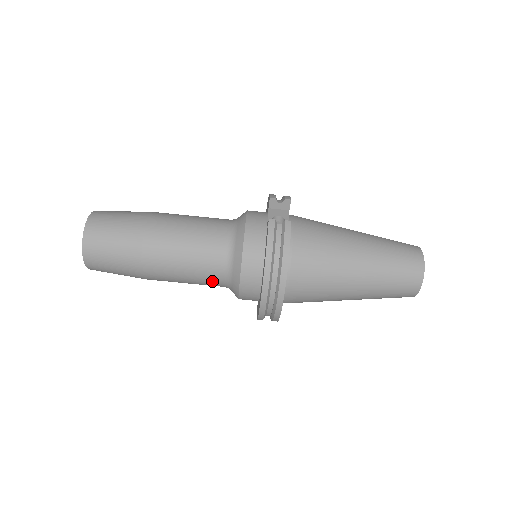
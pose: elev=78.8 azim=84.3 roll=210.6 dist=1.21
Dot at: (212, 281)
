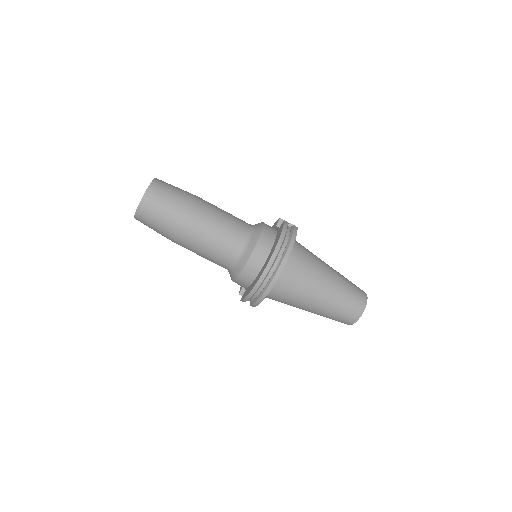
Dot at: (227, 252)
